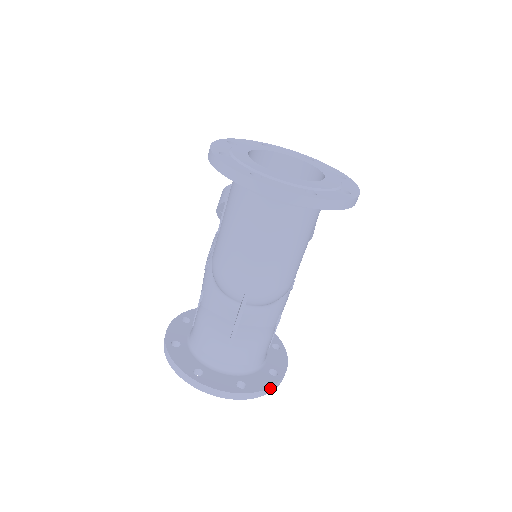
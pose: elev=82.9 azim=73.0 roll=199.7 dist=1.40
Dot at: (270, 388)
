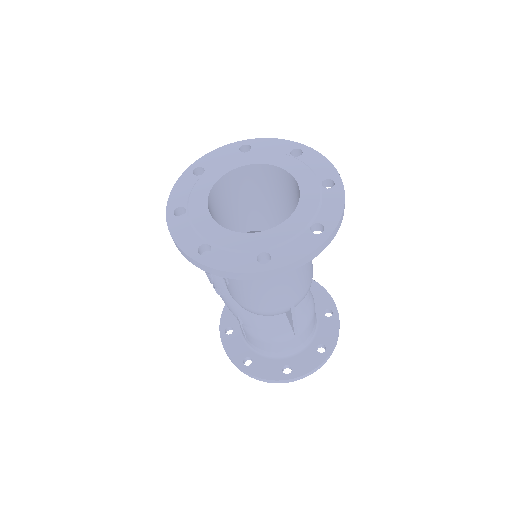
Dot at: occluded
